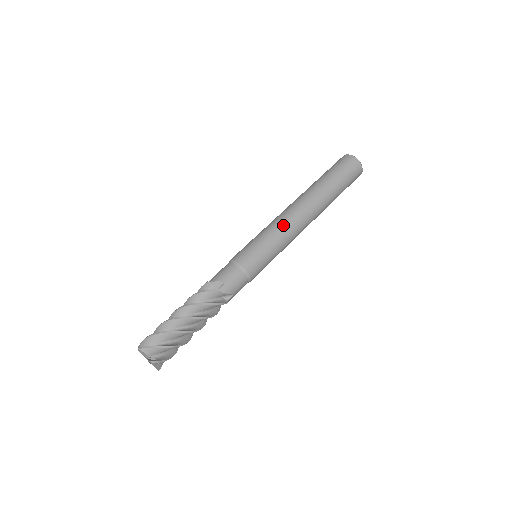
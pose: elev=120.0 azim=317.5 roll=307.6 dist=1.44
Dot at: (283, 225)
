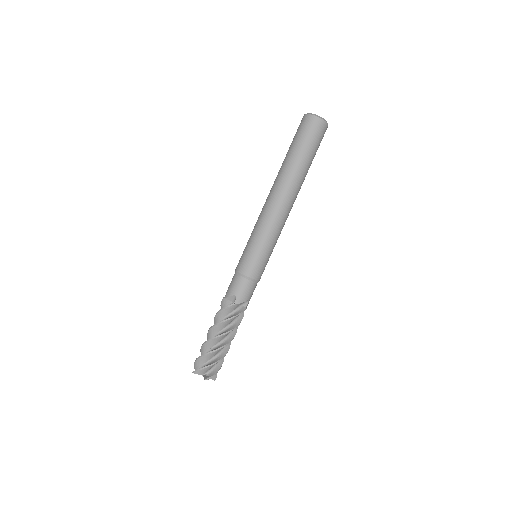
Dot at: (267, 221)
